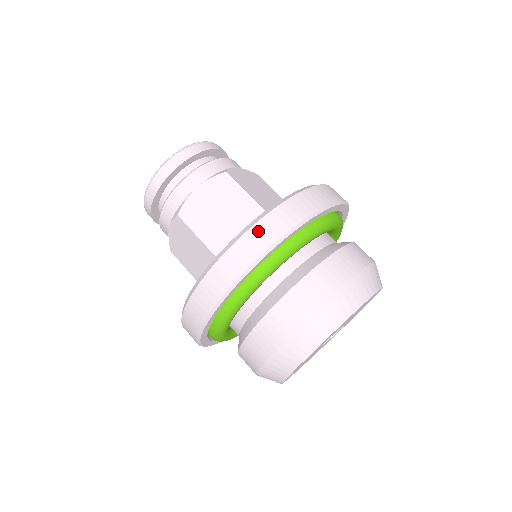
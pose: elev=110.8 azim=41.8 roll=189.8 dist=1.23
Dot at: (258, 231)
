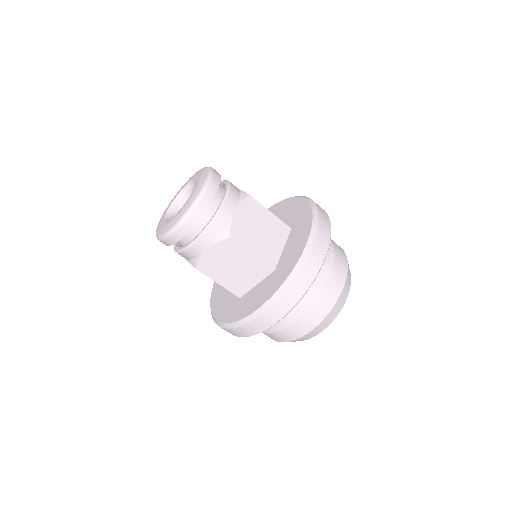
Dot at: occluded
